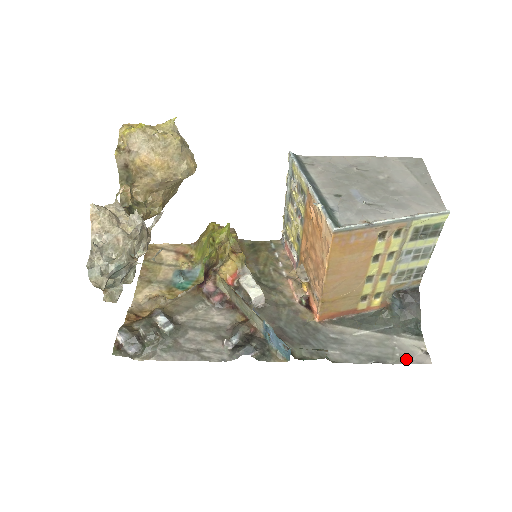
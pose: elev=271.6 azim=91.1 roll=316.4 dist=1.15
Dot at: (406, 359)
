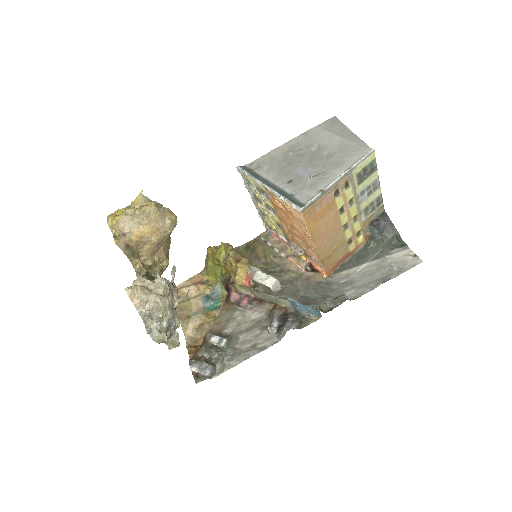
Dot at: (403, 268)
